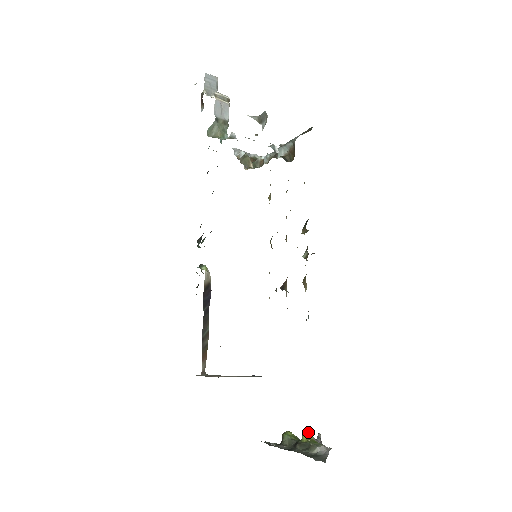
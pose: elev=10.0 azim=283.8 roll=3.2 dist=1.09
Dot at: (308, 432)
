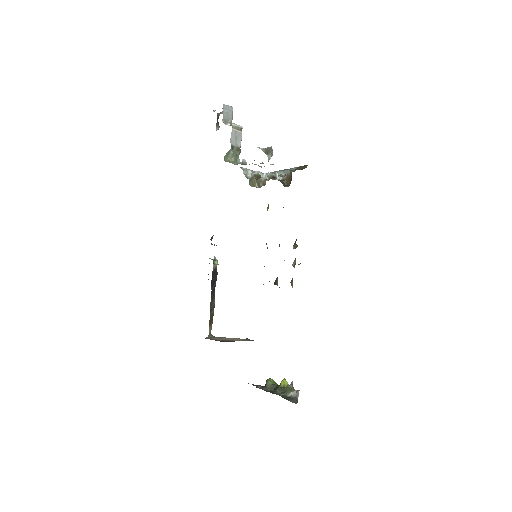
Dot at: (285, 381)
